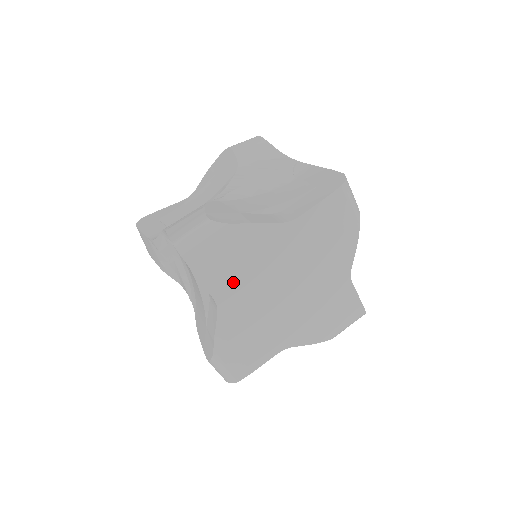
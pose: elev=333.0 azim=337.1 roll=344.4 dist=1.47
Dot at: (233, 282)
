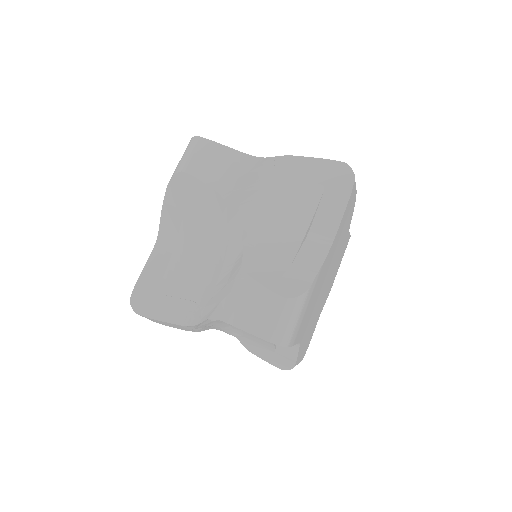
Dot at: (307, 319)
